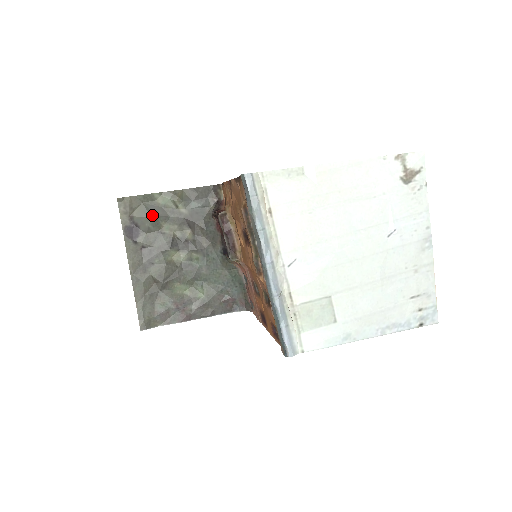
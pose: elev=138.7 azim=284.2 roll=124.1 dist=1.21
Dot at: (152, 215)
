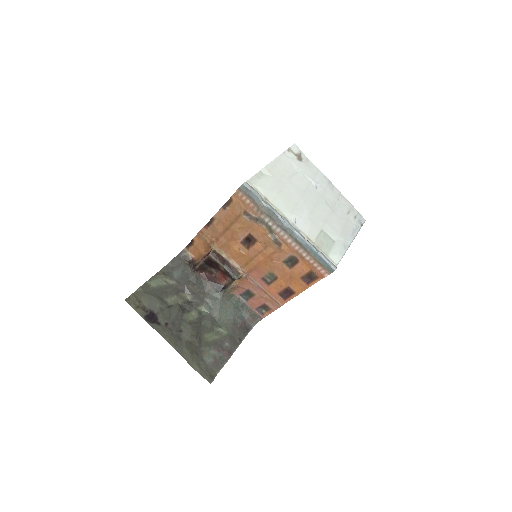
Dot at: (156, 297)
